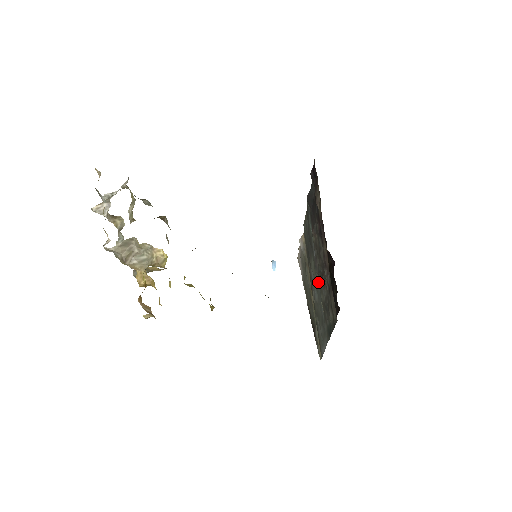
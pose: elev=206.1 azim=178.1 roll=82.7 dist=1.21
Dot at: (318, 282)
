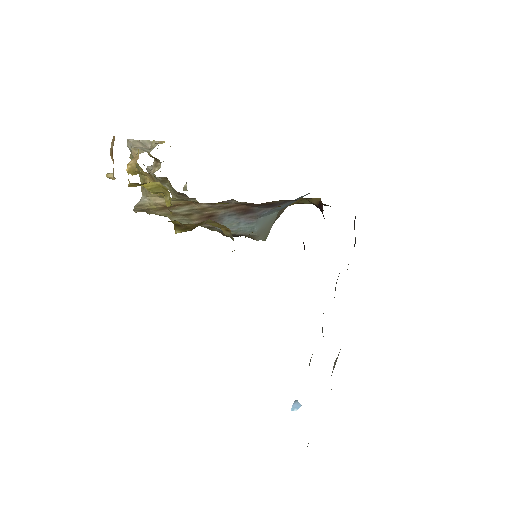
Dot at: occluded
